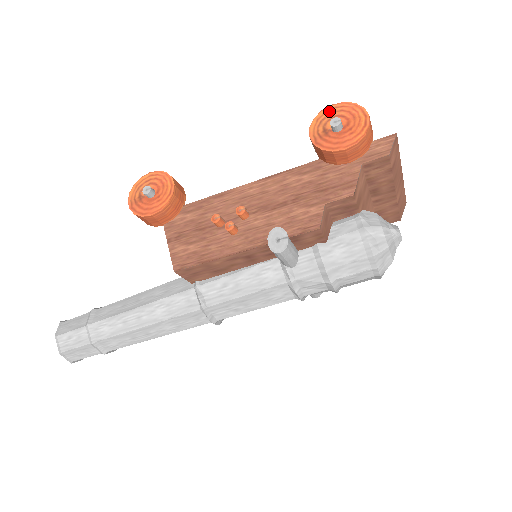
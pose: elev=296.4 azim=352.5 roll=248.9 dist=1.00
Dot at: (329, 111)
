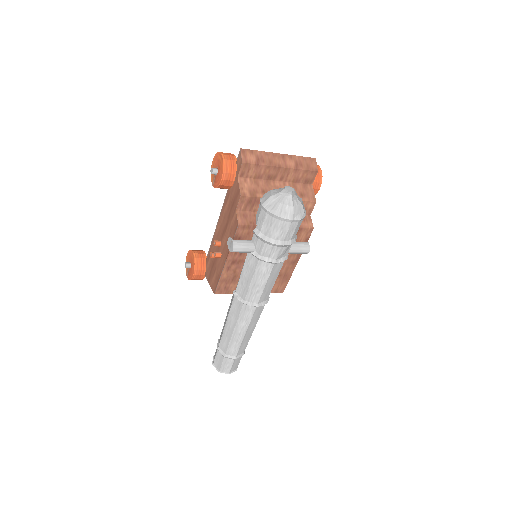
Dot at: (212, 166)
